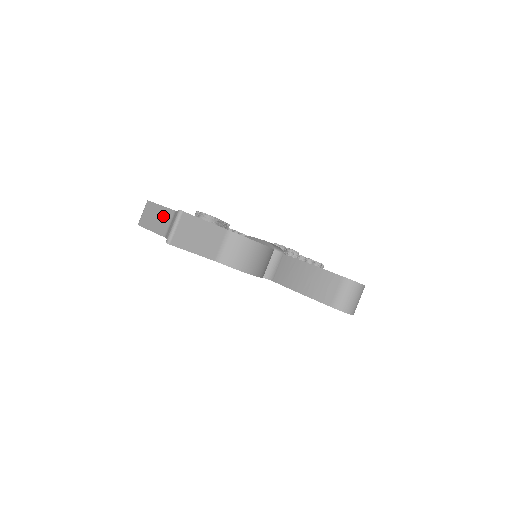
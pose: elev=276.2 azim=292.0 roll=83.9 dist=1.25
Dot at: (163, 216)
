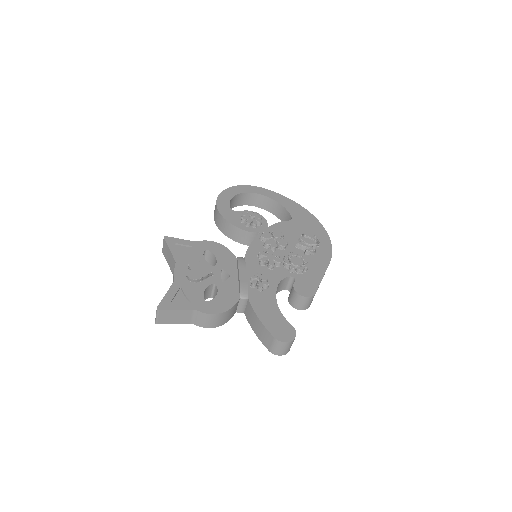
Dot at: (171, 259)
